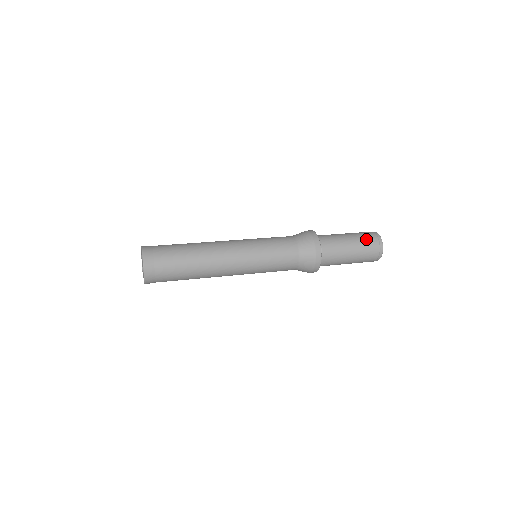
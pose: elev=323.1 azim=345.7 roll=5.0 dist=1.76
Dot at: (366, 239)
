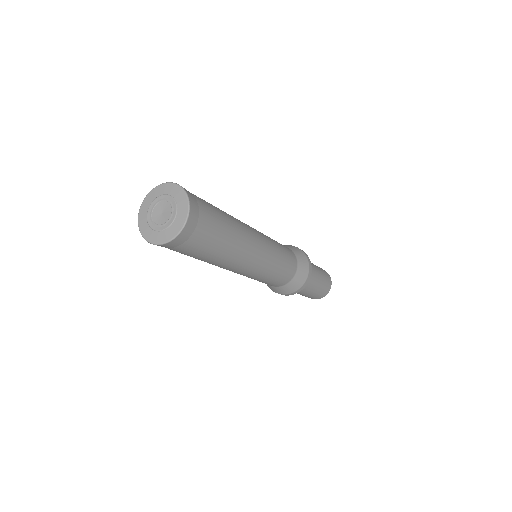
Dot at: occluded
